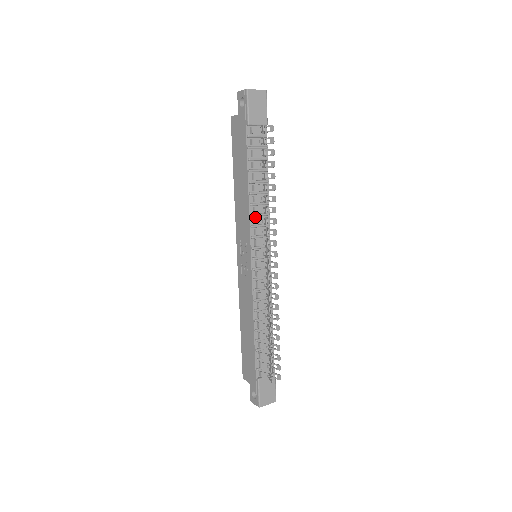
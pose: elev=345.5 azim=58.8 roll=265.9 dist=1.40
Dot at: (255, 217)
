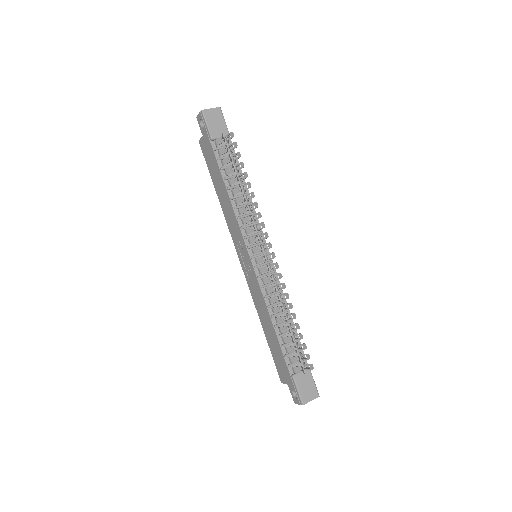
Dot at: (243, 219)
